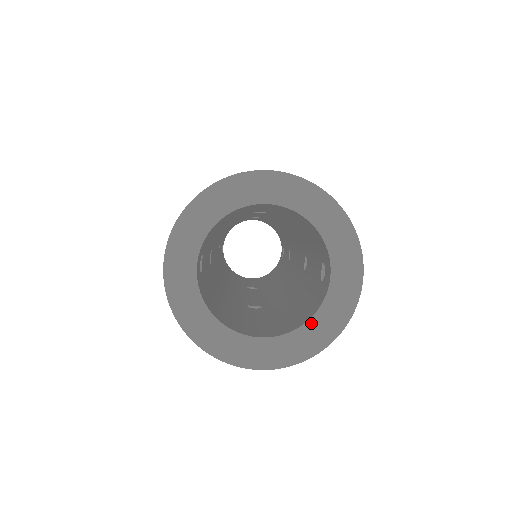
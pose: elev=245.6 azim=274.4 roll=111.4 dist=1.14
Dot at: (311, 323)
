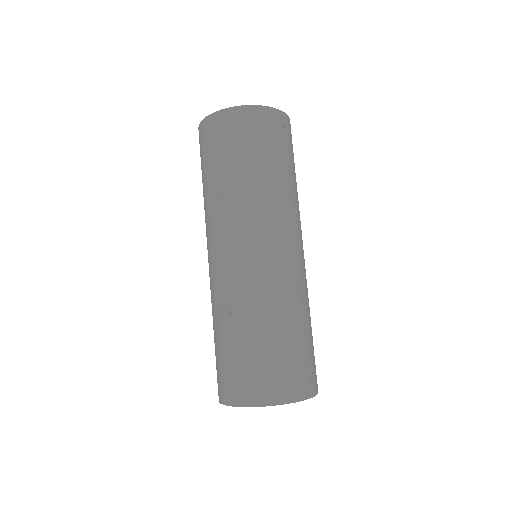
Dot at: occluded
